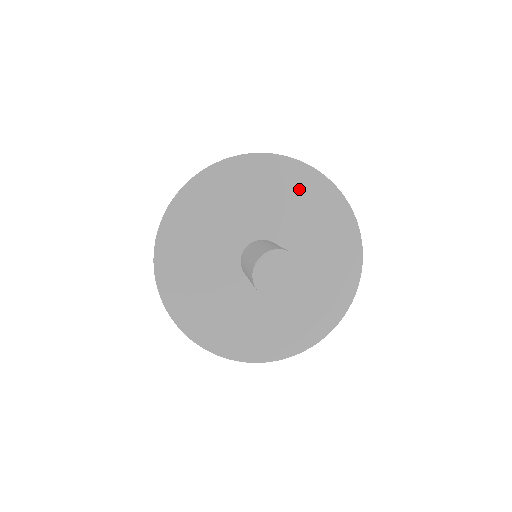
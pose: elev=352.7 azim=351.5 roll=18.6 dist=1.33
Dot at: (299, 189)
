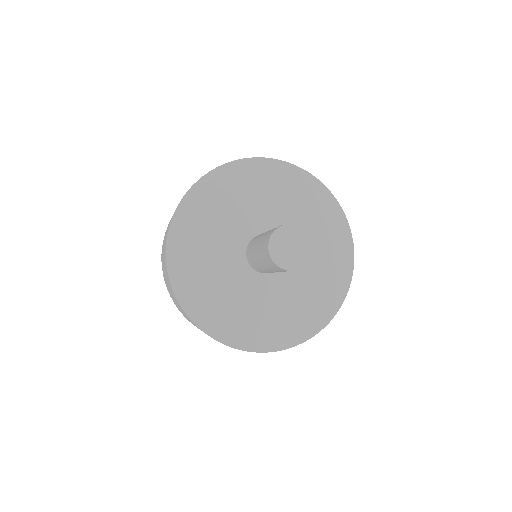
Dot at: (312, 202)
